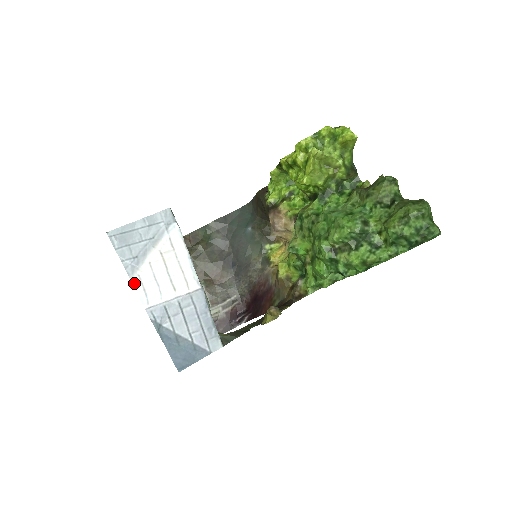
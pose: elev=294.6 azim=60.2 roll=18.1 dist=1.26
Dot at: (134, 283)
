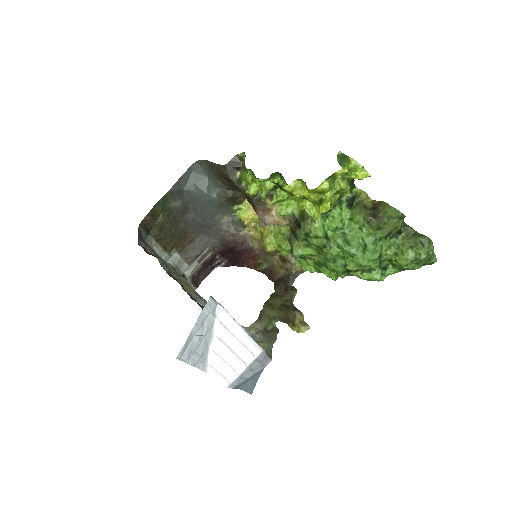
Dot at: (209, 373)
